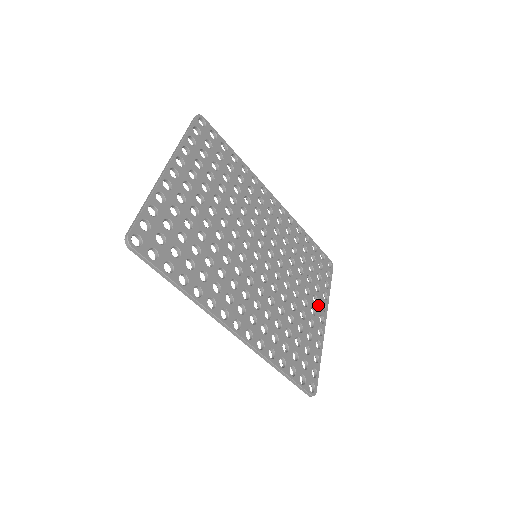
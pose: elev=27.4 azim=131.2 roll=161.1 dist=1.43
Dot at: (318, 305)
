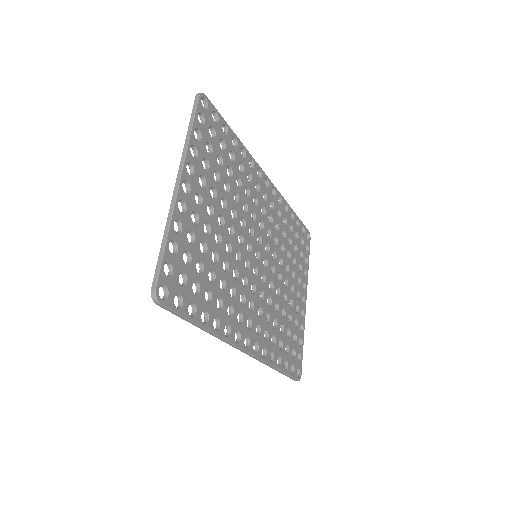
Dot at: (301, 286)
